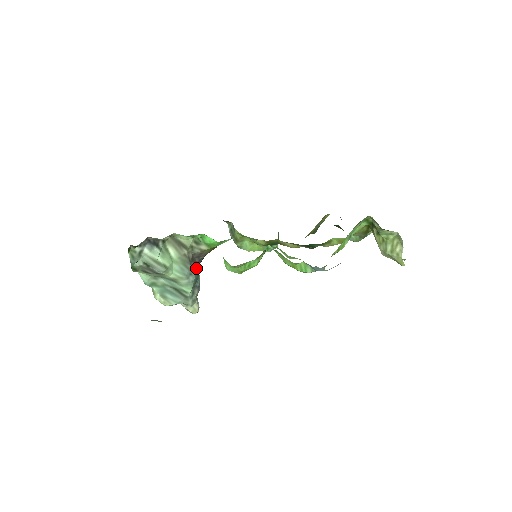
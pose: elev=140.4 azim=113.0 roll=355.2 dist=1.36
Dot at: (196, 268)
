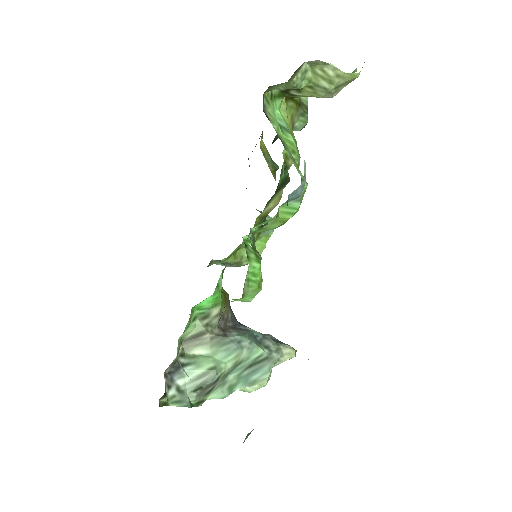
Dot at: (238, 330)
